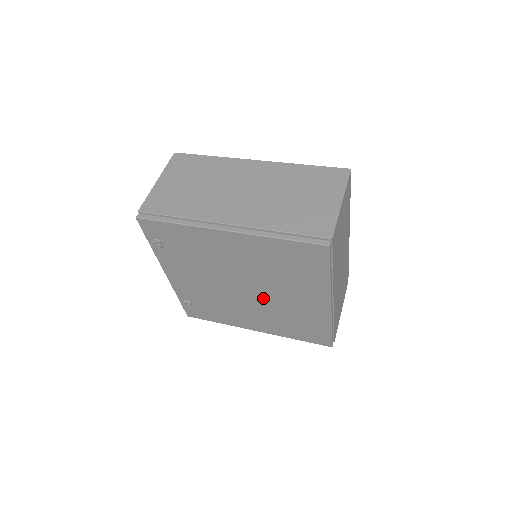
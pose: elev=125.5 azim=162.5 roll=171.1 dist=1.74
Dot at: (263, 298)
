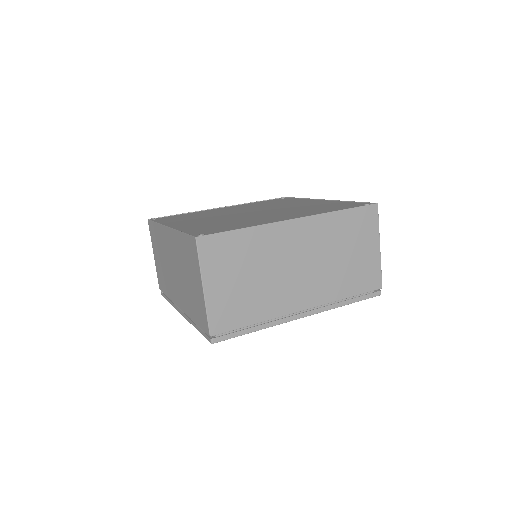
Dot at: occluded
